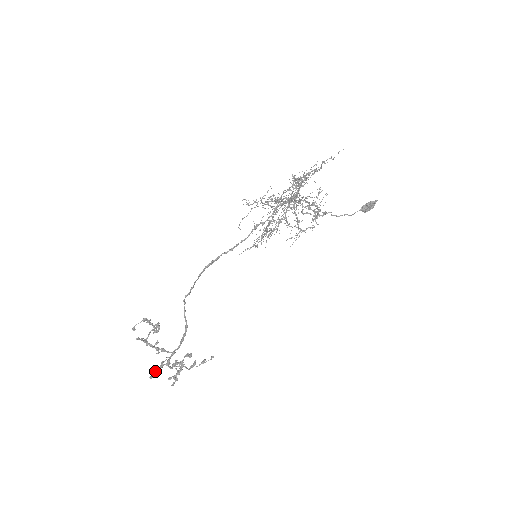
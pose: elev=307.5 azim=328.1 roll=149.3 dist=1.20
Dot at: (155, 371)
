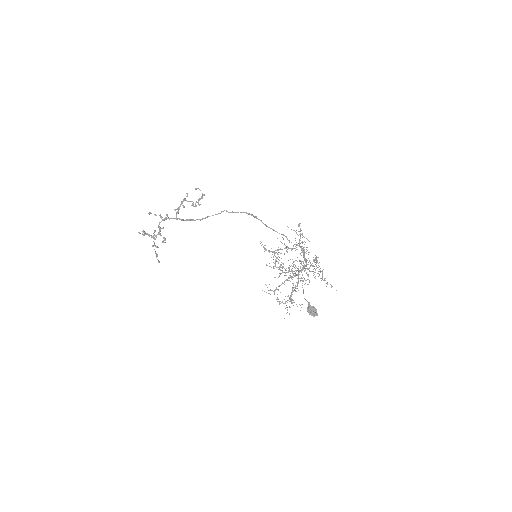
Dot at: (156, 215)
